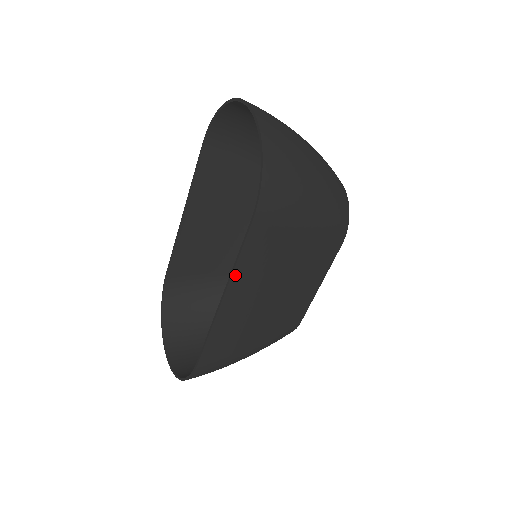
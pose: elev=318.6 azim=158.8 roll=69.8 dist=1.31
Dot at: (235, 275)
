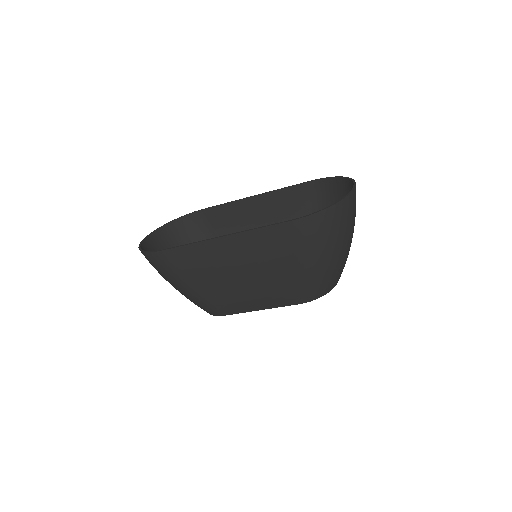
Dot at: (247, 233)
